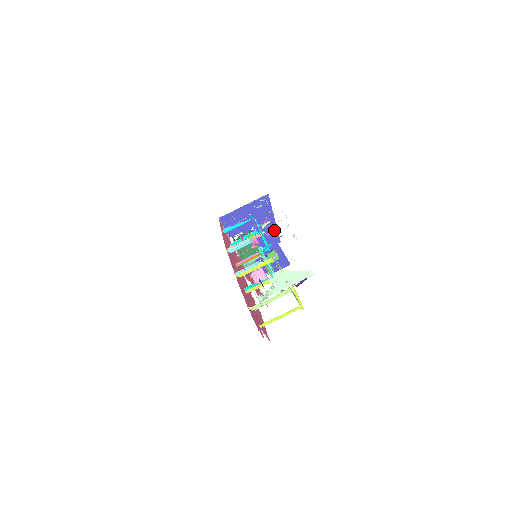
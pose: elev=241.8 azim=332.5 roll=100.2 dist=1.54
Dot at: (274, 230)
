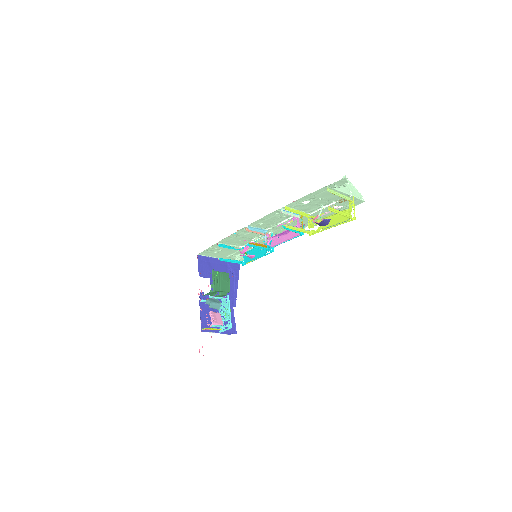
Dot at: (234, 294)
